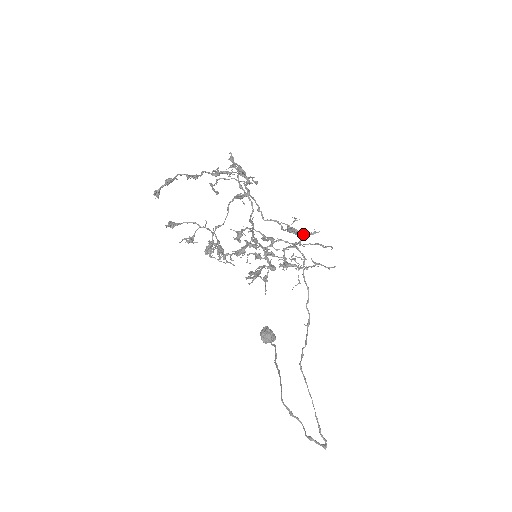
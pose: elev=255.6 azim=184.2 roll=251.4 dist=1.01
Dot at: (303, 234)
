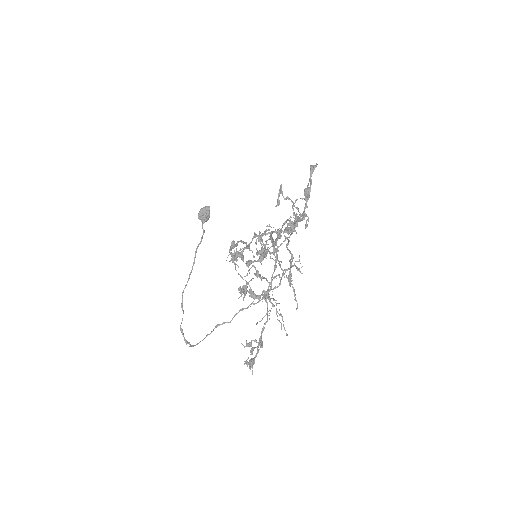
Dot at: (293, 266)
